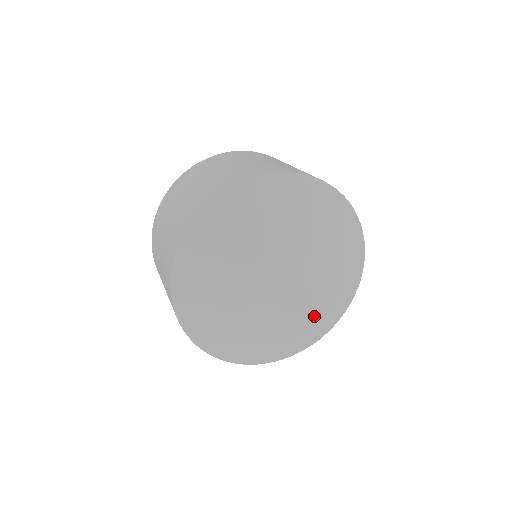
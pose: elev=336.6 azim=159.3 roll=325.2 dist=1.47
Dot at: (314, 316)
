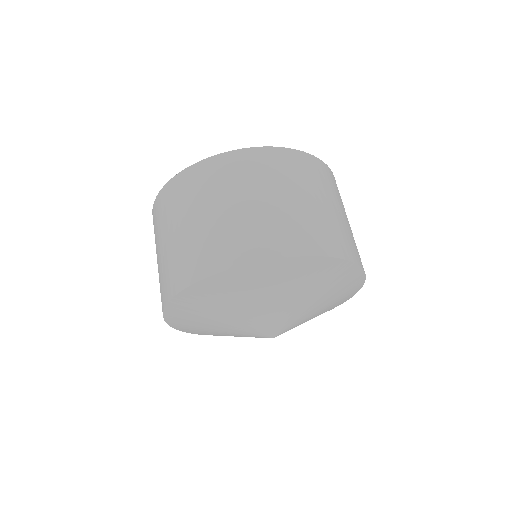
Dot at: (316, 316)
